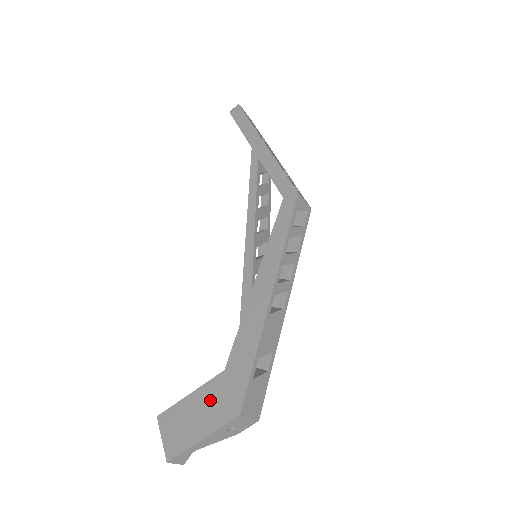
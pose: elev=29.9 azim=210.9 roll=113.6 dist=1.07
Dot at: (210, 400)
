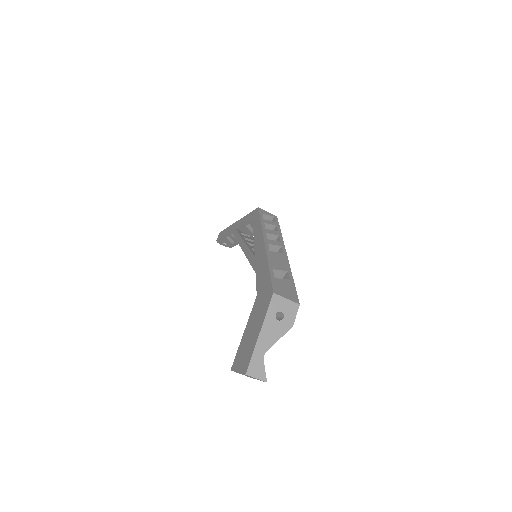
Dot at: (255, 315)
